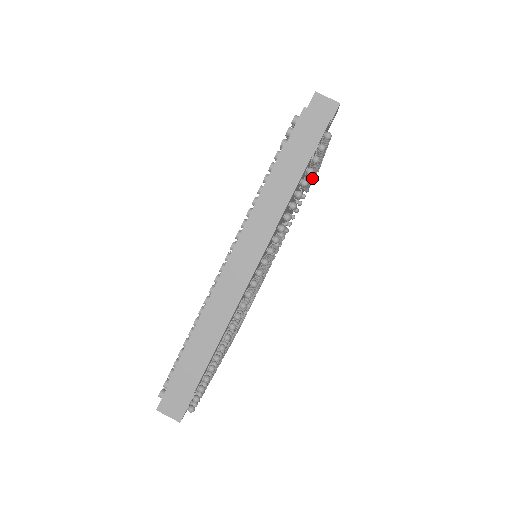
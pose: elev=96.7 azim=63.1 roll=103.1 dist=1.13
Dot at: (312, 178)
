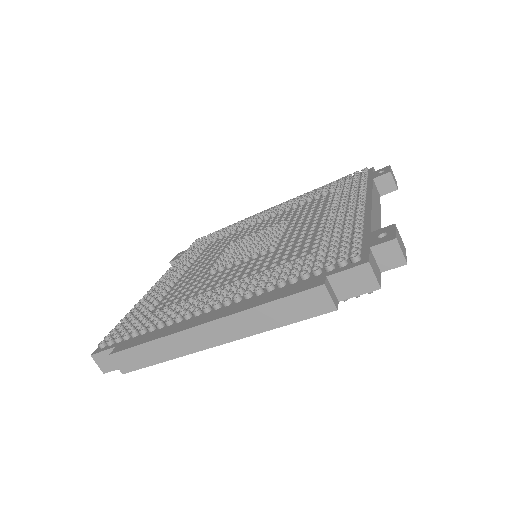
Dot at: occluded
